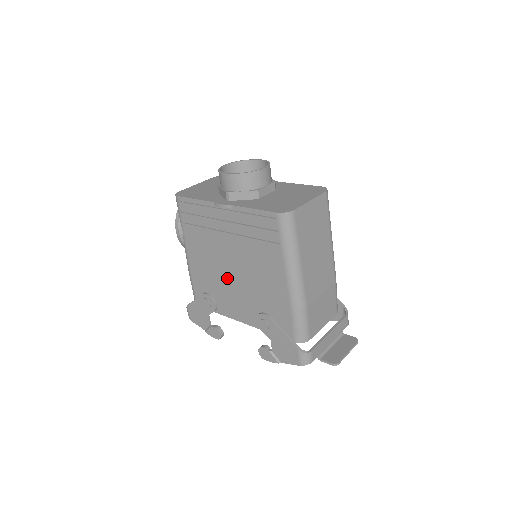
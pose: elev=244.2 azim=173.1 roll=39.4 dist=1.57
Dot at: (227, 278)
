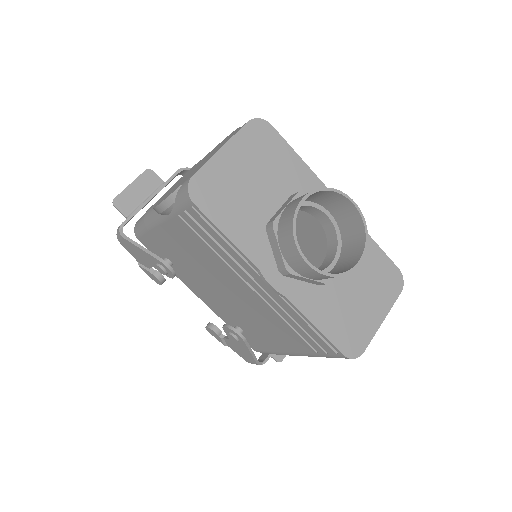
Dot at: (210, 283)
